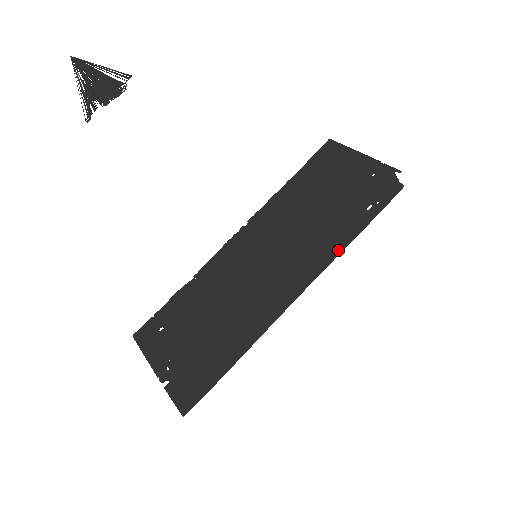
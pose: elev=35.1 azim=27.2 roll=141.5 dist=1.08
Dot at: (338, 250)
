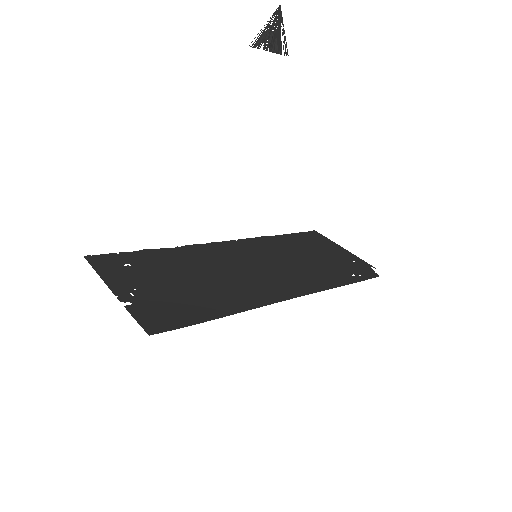
Dot at: (329, 286)
